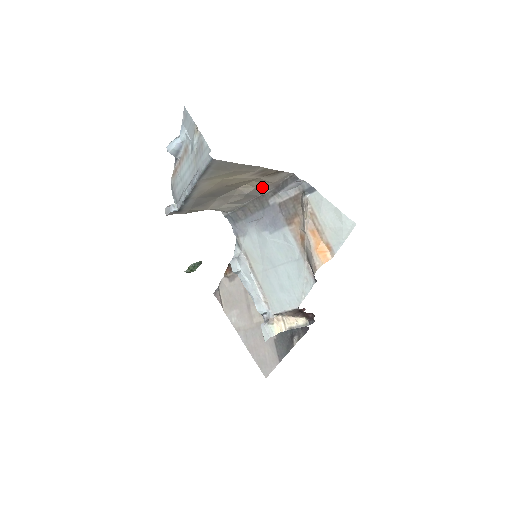
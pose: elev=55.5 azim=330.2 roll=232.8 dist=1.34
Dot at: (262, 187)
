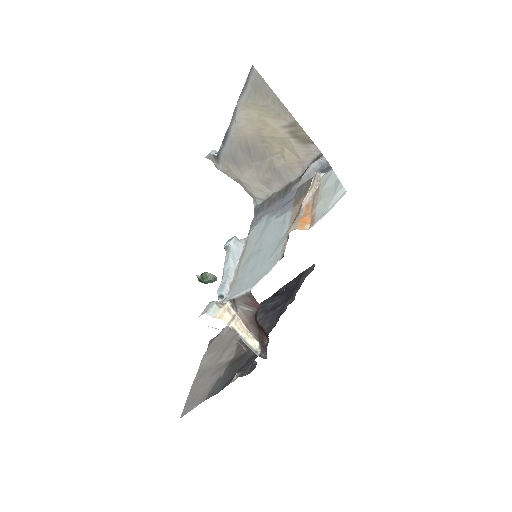
Dot at: (292, 166)
